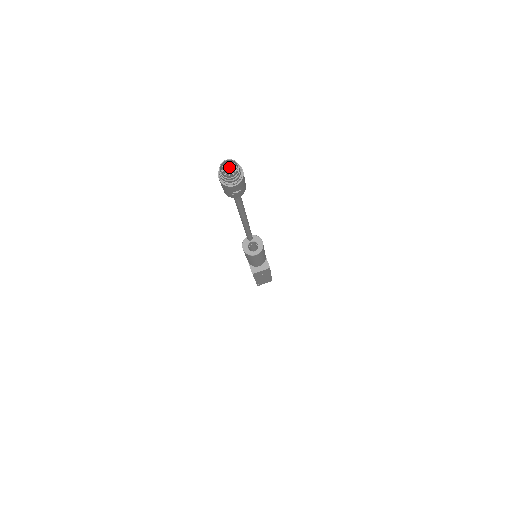
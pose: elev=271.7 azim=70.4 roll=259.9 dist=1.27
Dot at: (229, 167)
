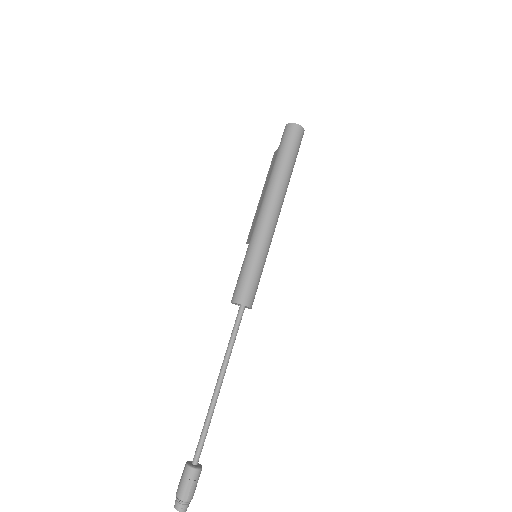
Dot at: (181, 508)
